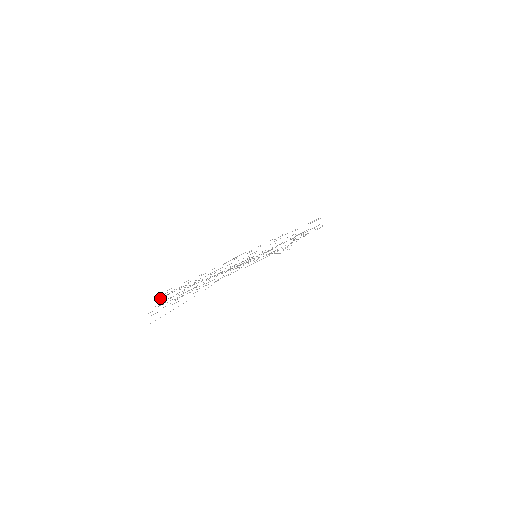
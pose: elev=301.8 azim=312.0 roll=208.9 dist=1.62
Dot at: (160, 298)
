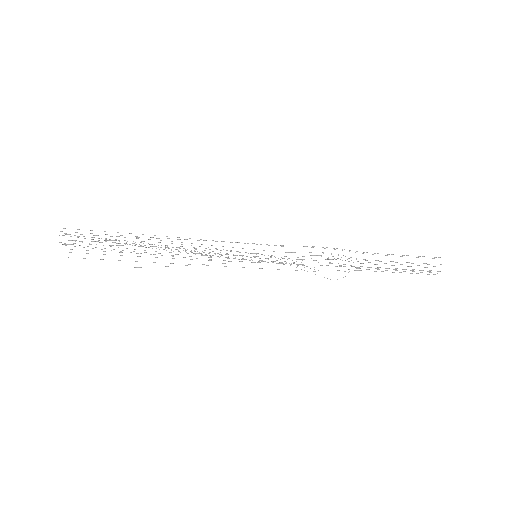
Dot at: occluded
